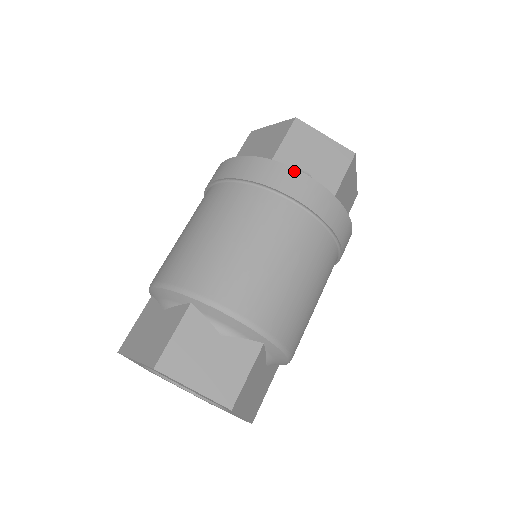
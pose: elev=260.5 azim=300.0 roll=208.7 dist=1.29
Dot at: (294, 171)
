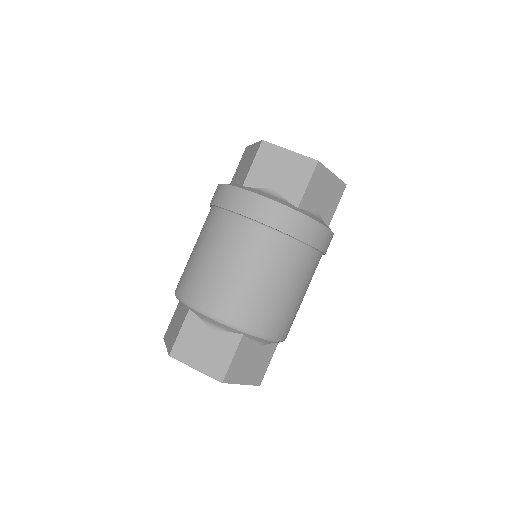
Dot at: (254, 195)
